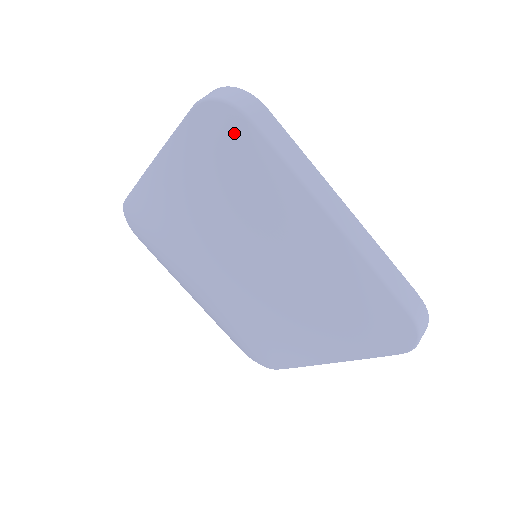
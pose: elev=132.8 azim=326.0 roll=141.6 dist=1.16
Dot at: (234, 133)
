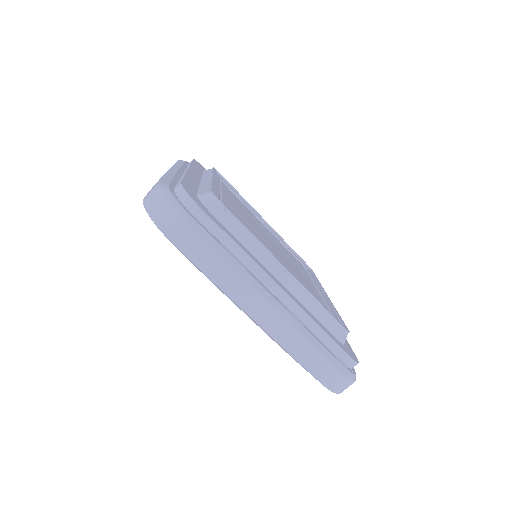
Dot at: occluded
